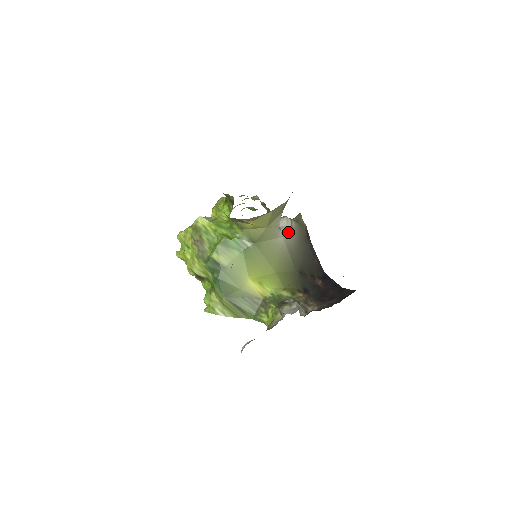
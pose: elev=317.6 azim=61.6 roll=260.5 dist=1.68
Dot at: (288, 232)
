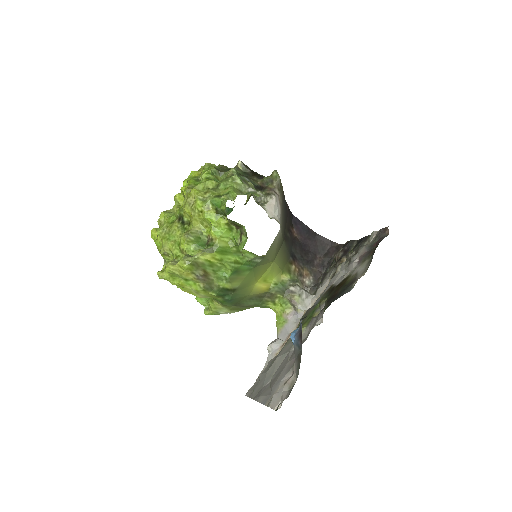
Dot at: (280, 215)
